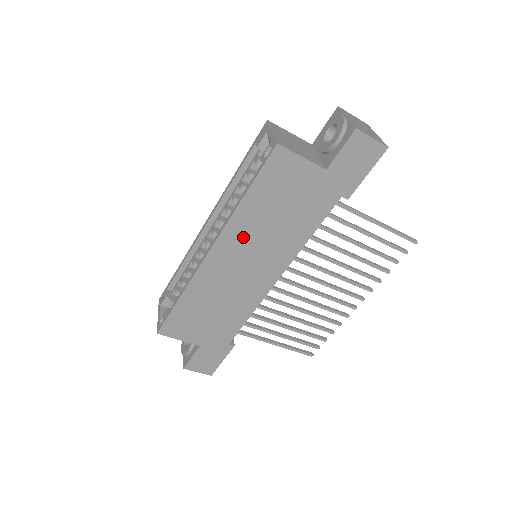
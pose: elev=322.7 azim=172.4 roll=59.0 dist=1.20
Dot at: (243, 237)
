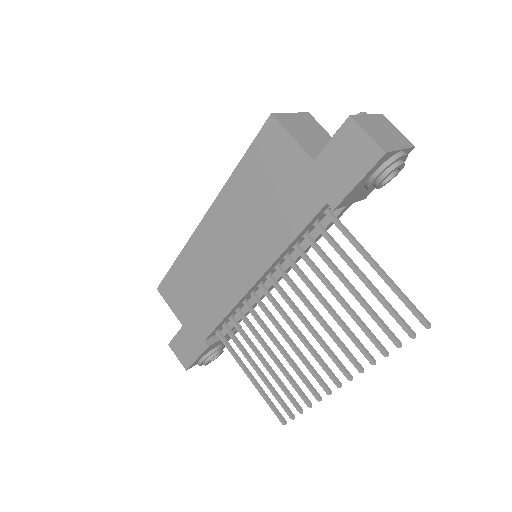
Dot at: (231, 214)
